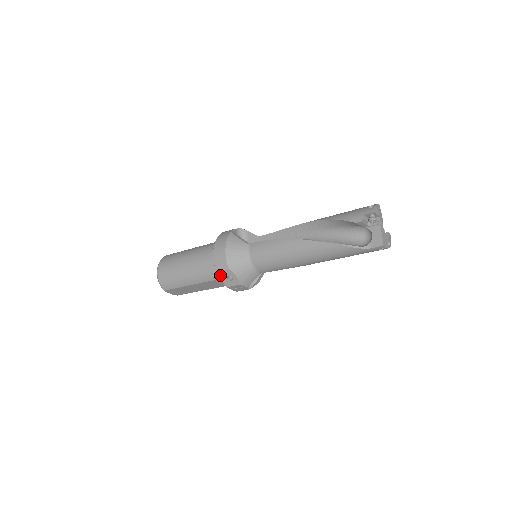
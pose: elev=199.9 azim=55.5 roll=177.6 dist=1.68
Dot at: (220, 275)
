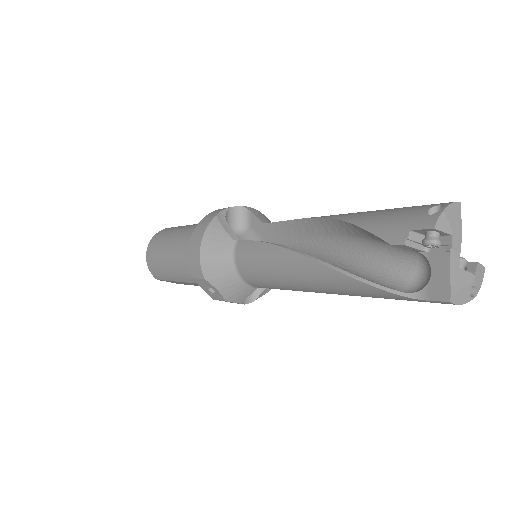
Dot at: (198, 283)
